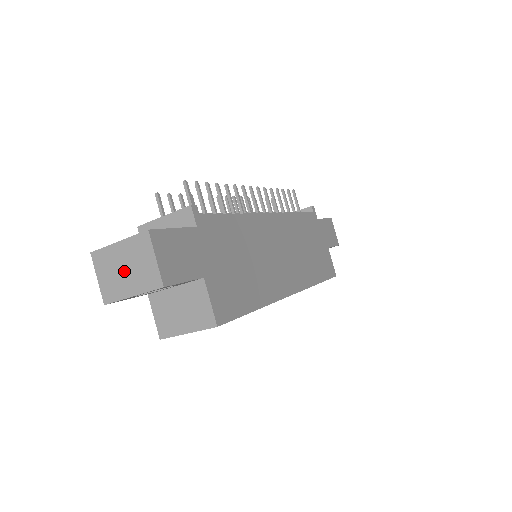
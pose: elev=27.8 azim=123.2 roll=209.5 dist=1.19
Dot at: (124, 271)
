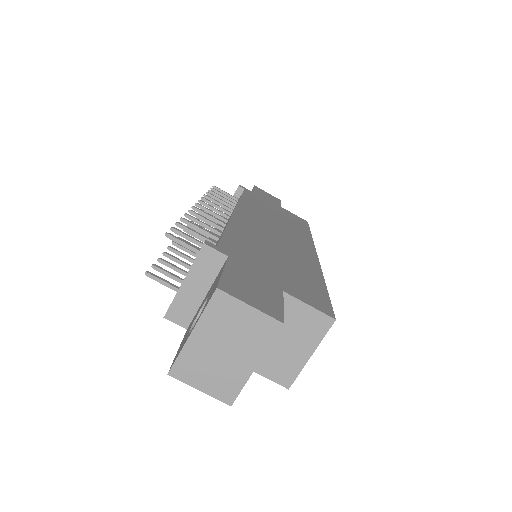
Dot at: (225, 353)
